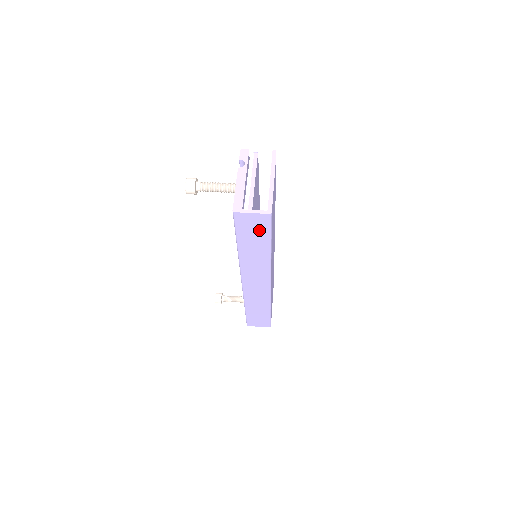
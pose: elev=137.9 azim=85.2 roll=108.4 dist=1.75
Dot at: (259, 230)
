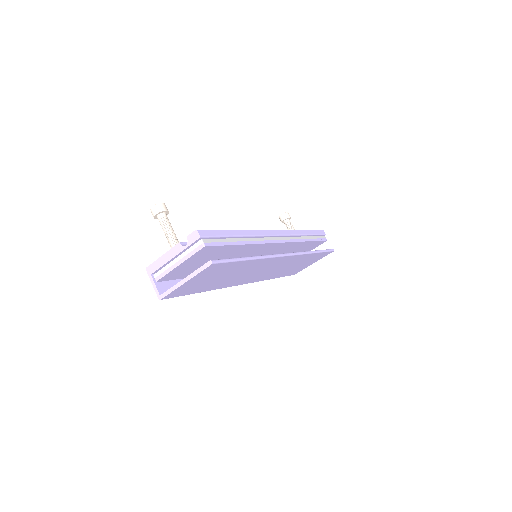
Dot at: occluded
